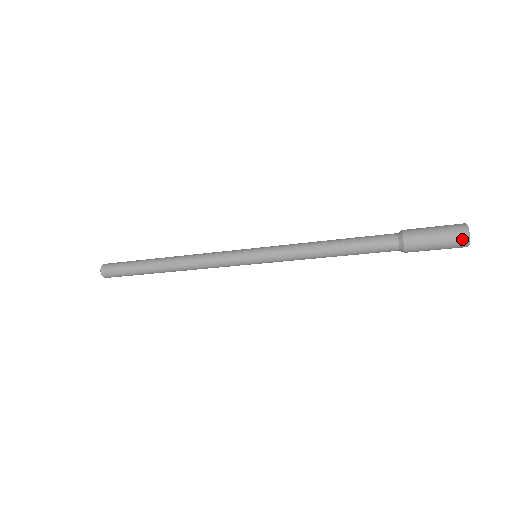
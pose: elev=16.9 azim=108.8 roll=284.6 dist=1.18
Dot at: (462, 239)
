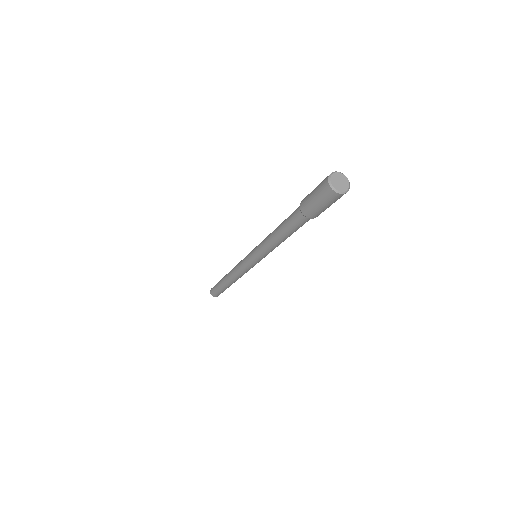
Dot at: (326, 186)
